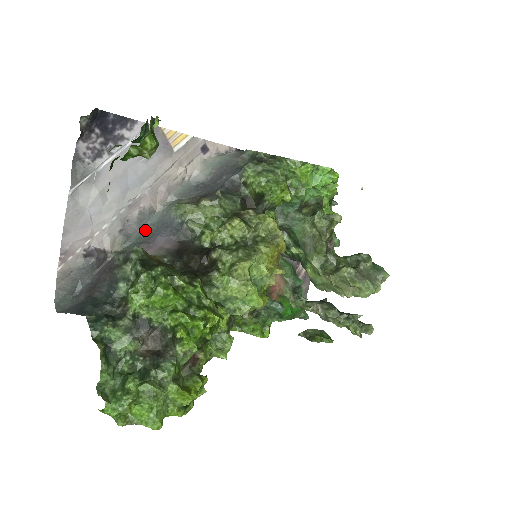
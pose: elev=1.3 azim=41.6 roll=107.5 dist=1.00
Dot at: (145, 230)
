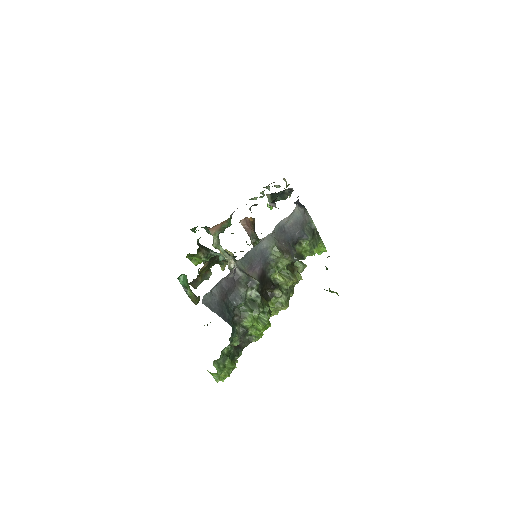
Dot at: (252, 252)
